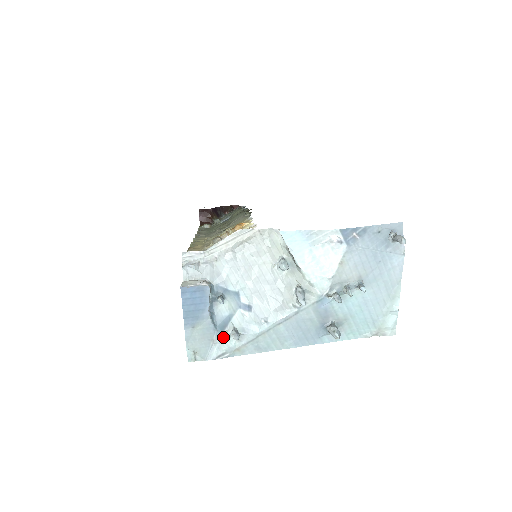
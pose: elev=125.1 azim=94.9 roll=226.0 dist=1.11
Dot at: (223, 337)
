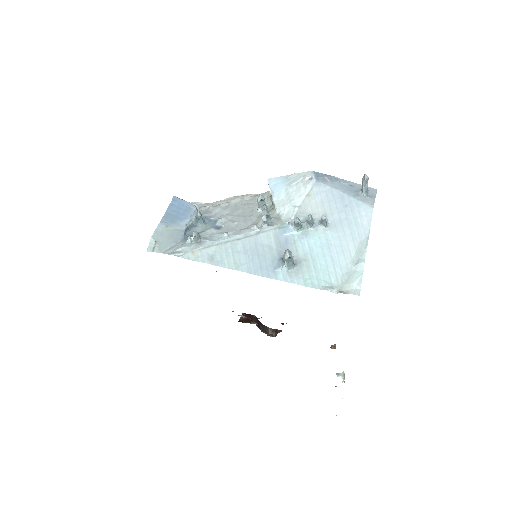
Dot at: (186, 241)
